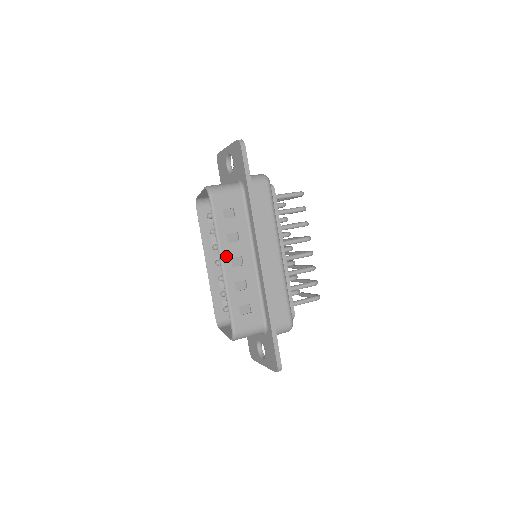
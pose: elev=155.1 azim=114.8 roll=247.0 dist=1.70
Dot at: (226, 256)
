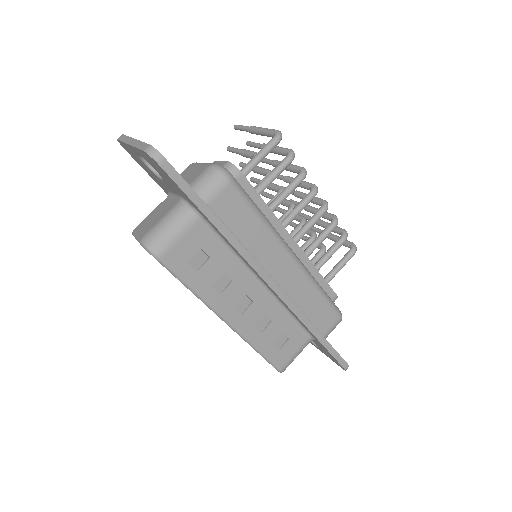
Dot at: (226, 310)
